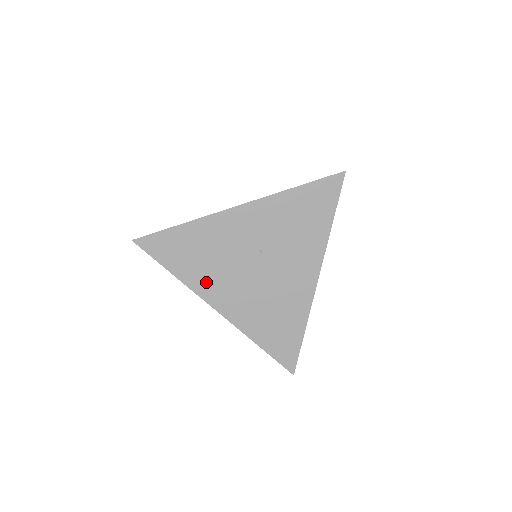
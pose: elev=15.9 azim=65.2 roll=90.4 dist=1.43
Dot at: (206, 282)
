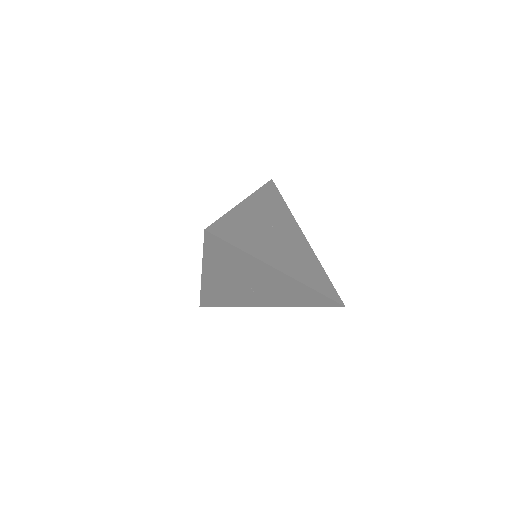
Dot at: (263, 252)
